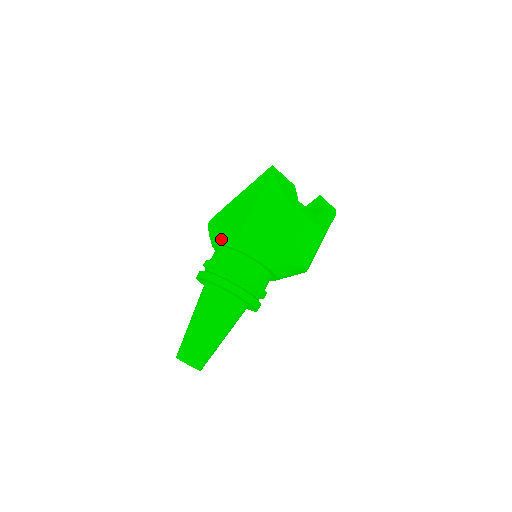
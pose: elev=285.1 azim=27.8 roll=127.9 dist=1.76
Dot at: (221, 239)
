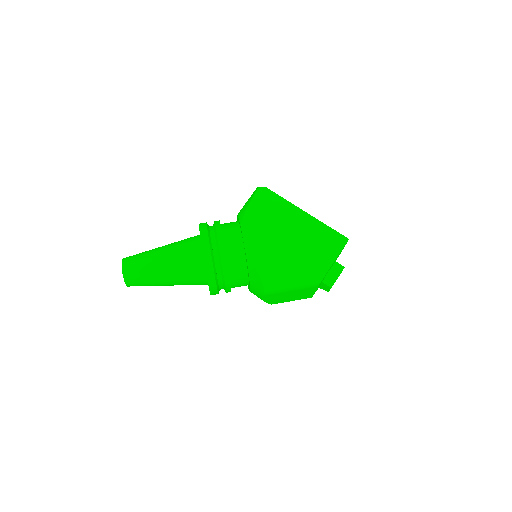
Dot at: (249, 237)
